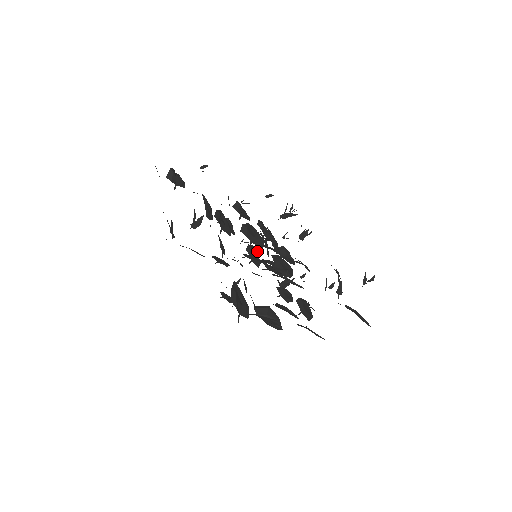
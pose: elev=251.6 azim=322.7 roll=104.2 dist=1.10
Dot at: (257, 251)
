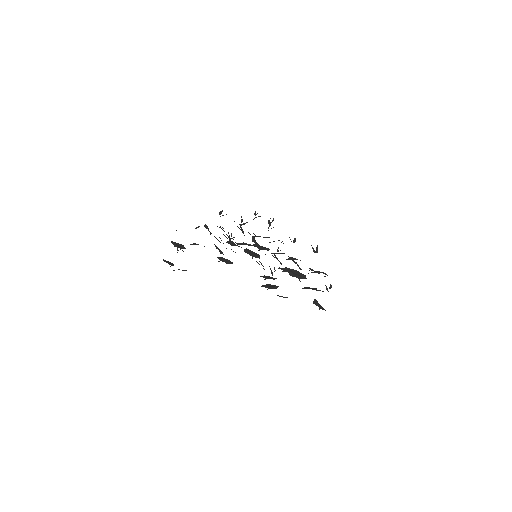
Dot at: occluded
